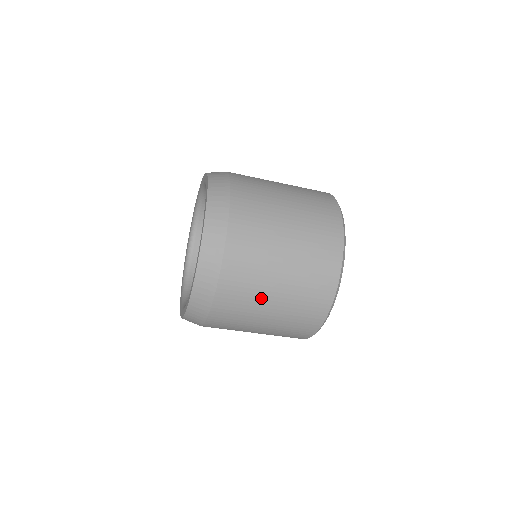
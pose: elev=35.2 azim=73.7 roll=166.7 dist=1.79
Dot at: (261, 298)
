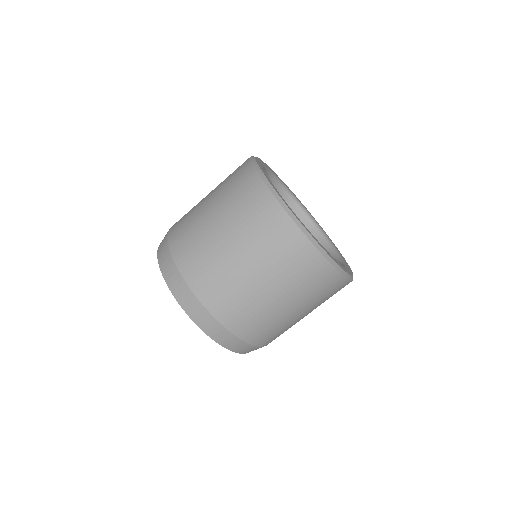
Dot at: (202, 221)
